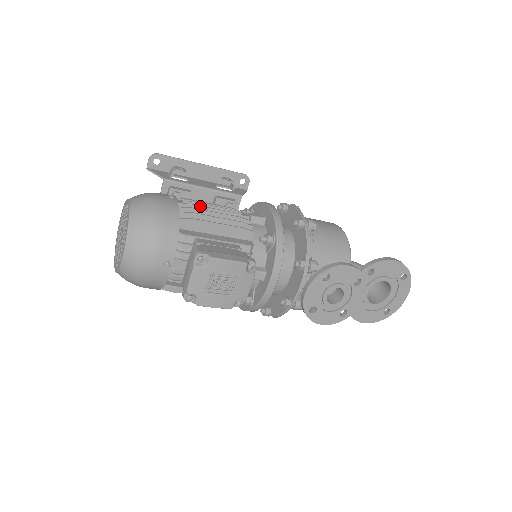
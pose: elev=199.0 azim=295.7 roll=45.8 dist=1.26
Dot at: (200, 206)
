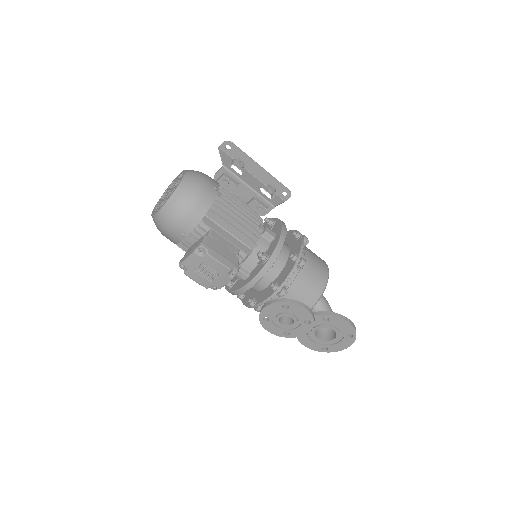
Dot at: (231, 206)
